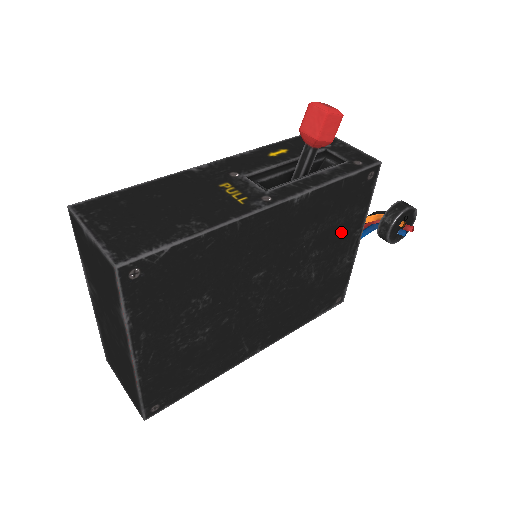
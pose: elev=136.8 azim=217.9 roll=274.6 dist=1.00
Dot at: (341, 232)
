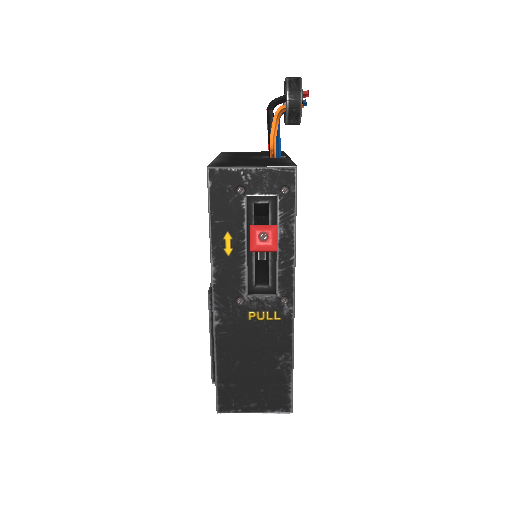
Dot at: occluded
